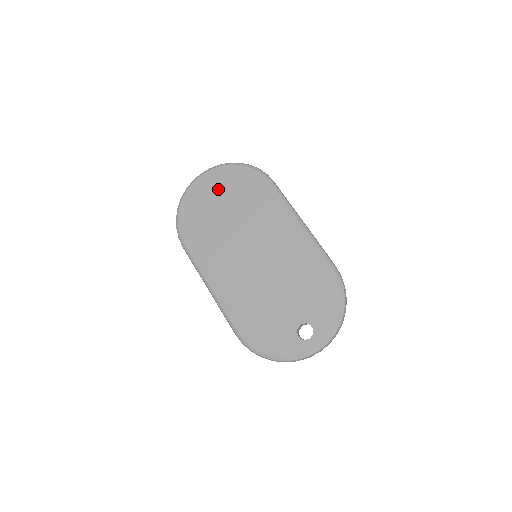
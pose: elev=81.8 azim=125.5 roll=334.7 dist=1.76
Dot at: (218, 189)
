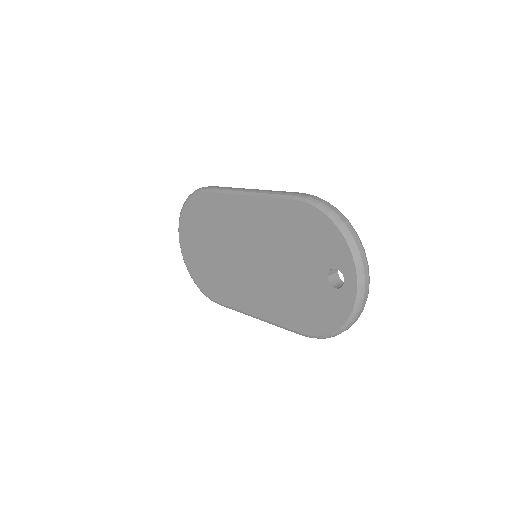
Dot at: (193, 239)
